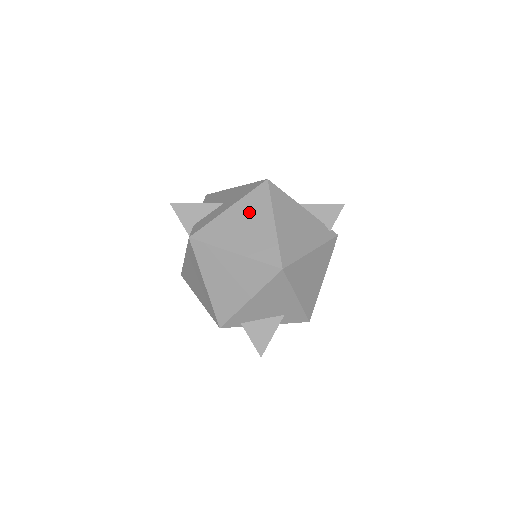
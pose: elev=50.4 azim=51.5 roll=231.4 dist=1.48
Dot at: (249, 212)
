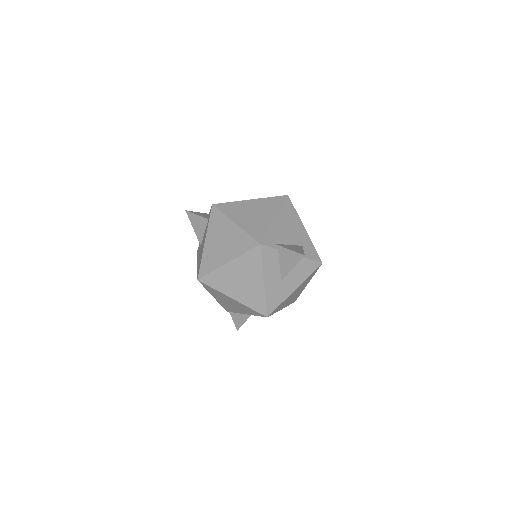
Dot at: occluded
